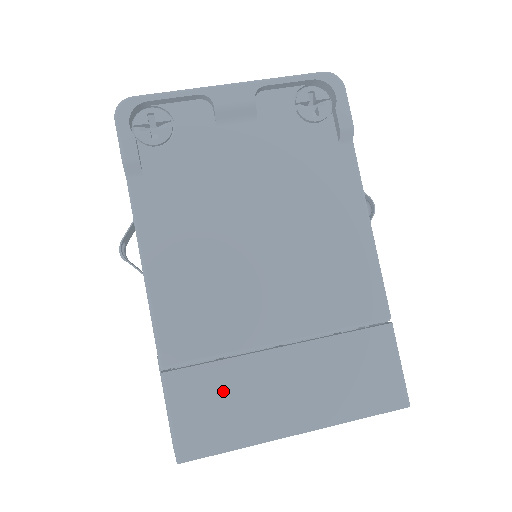
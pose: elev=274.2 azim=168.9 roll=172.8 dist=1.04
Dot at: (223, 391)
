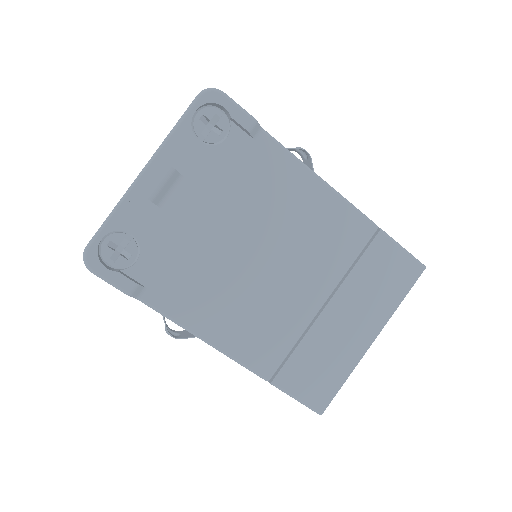
Dot at: (313, 360)
